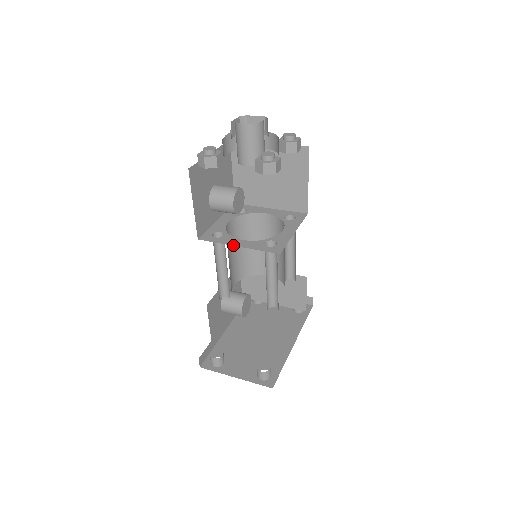
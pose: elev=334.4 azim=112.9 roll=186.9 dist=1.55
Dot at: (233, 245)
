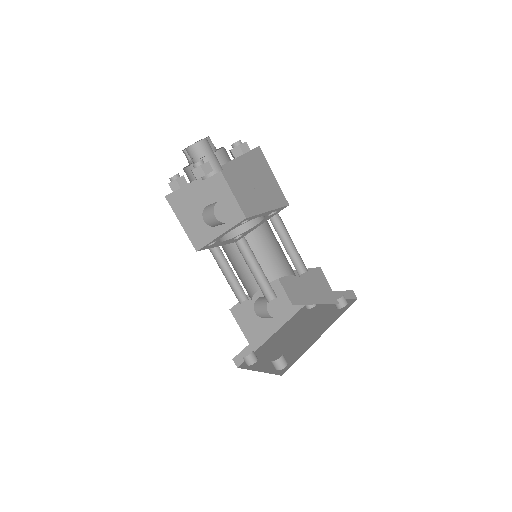
Dot at: (213, 247)
